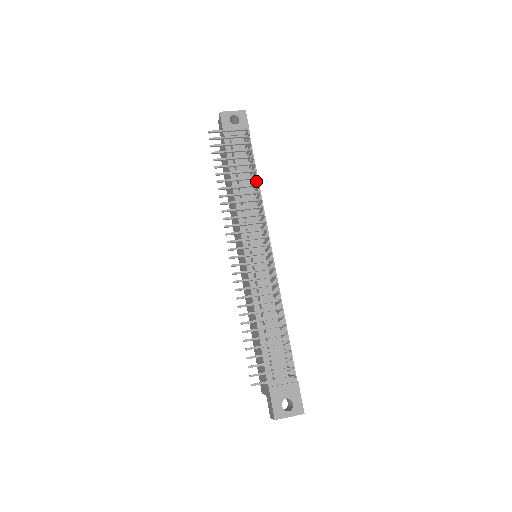
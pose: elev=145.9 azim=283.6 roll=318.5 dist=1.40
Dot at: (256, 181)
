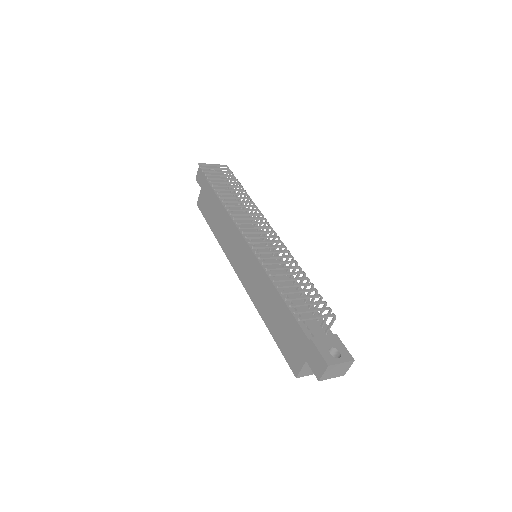
Dot at: (245, 196)
